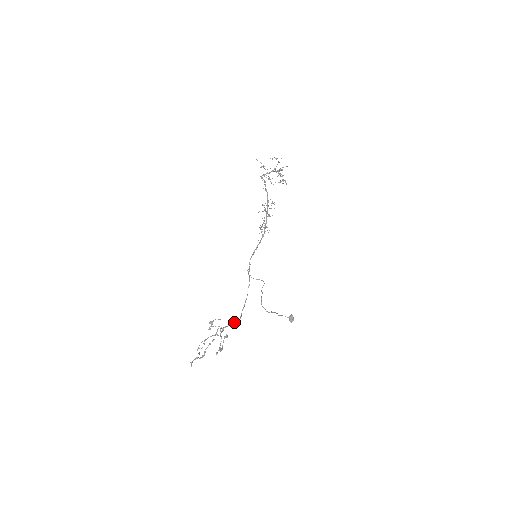
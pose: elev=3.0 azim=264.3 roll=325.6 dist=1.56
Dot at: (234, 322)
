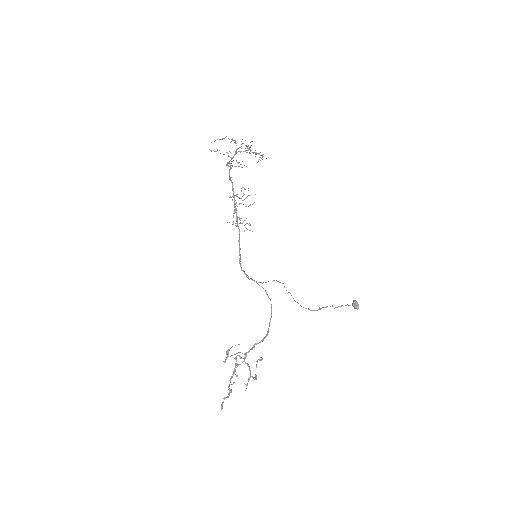
Dot at: (260, 341)
